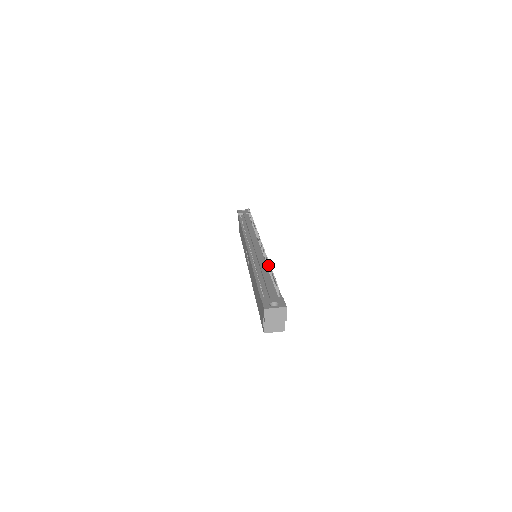
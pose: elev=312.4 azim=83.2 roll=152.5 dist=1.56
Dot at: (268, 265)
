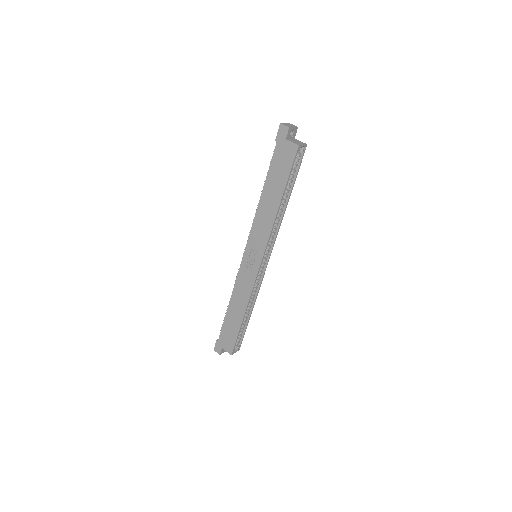
Dot at: occluded
